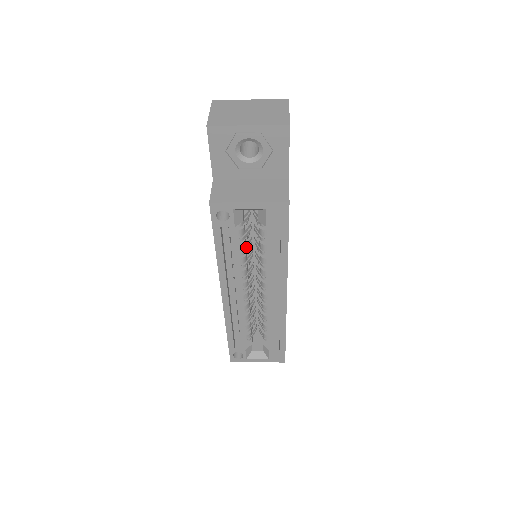
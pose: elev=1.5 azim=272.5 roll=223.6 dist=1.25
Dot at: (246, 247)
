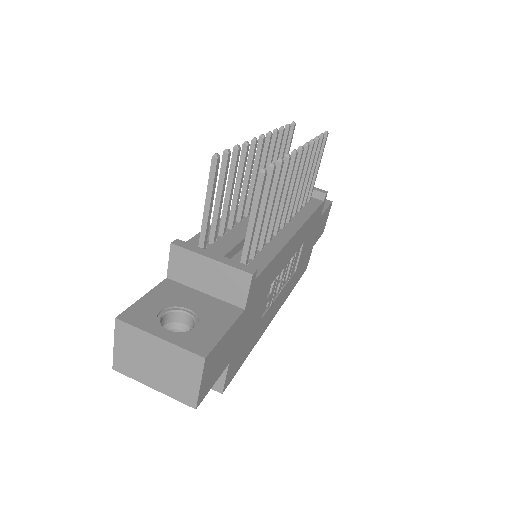
Dot at: occluded
